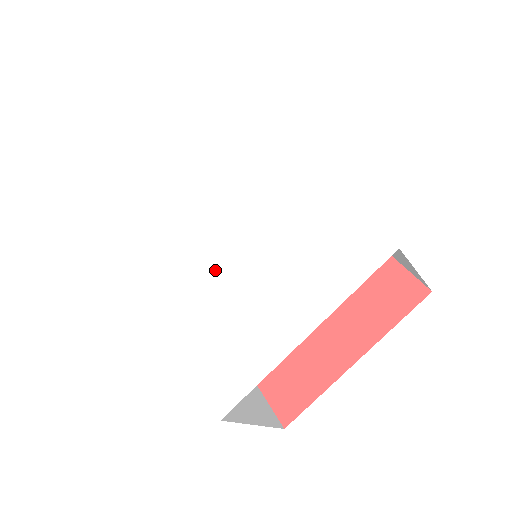
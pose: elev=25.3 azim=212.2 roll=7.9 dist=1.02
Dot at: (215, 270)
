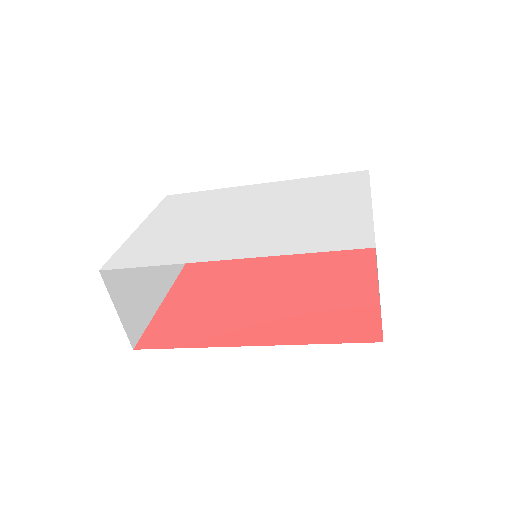
Dot at: (259, 225)
